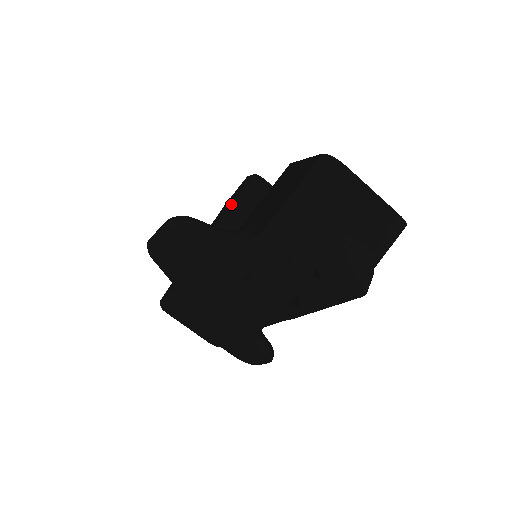
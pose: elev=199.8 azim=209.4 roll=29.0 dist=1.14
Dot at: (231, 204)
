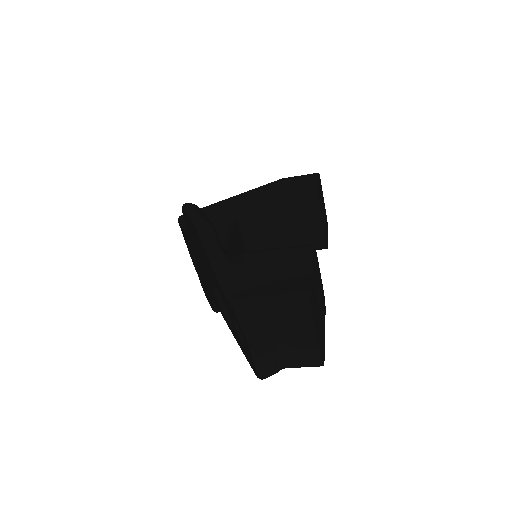
Dot at: (282, 192)
